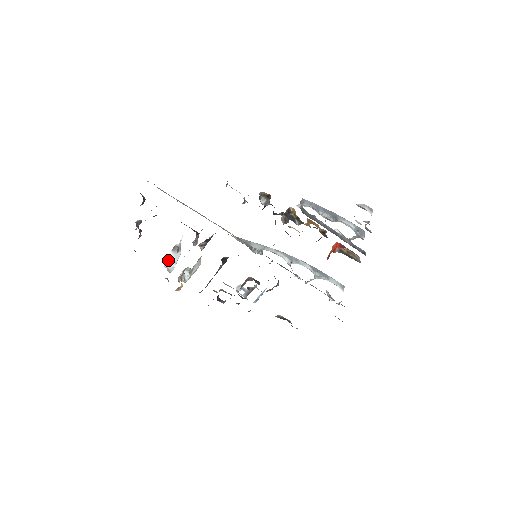
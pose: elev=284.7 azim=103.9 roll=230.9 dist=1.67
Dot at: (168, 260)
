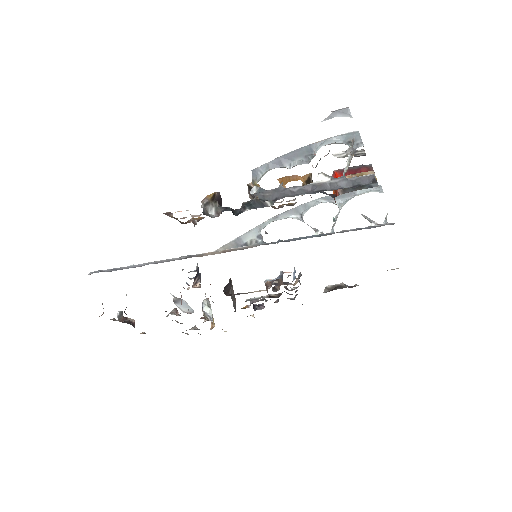
Dot at: (180, 309)
